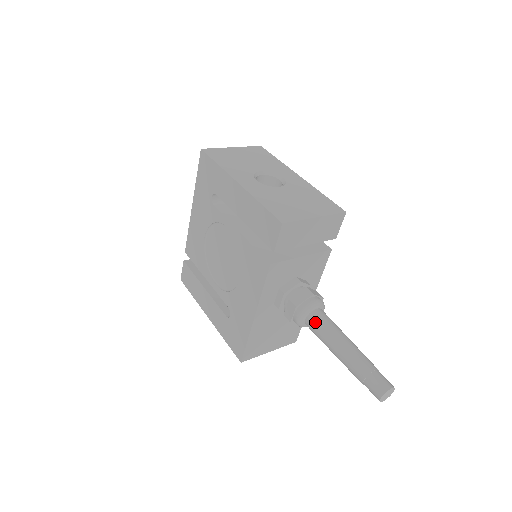
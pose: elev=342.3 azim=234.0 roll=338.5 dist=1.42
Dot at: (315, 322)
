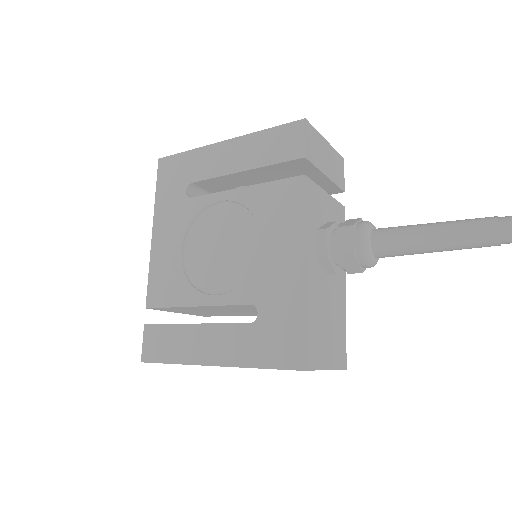
Dot at: (386, 231)
